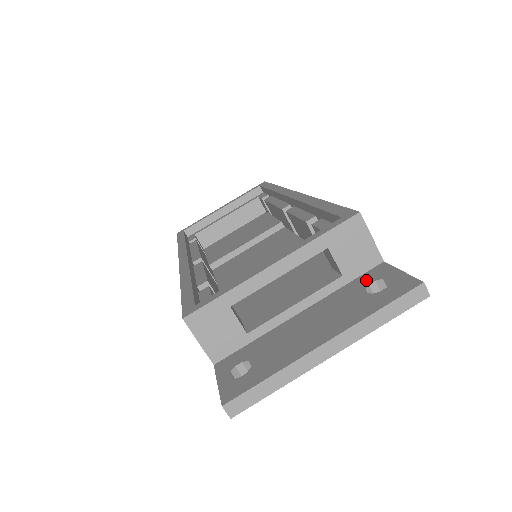
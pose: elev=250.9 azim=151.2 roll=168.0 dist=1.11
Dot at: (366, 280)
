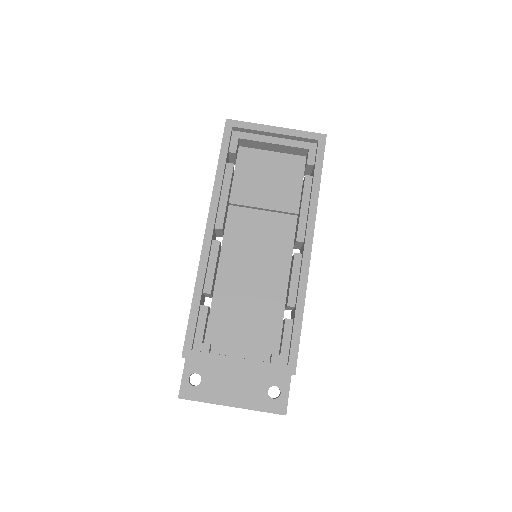
Dot at: (275, 380)
